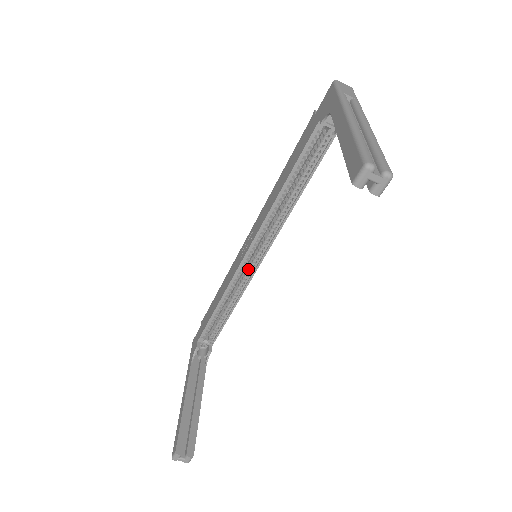
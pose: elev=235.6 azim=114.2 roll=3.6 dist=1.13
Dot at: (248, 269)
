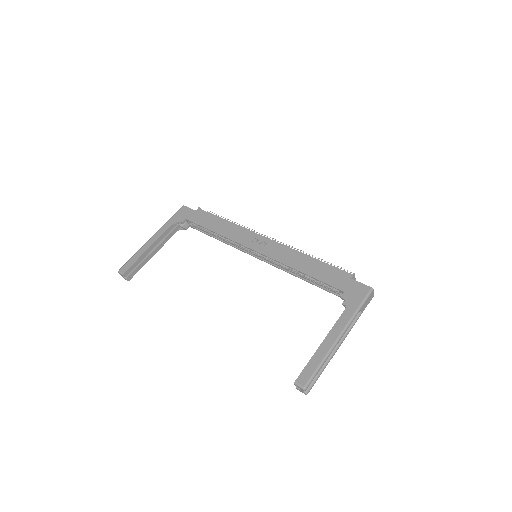
Dot at: (247, 249)
